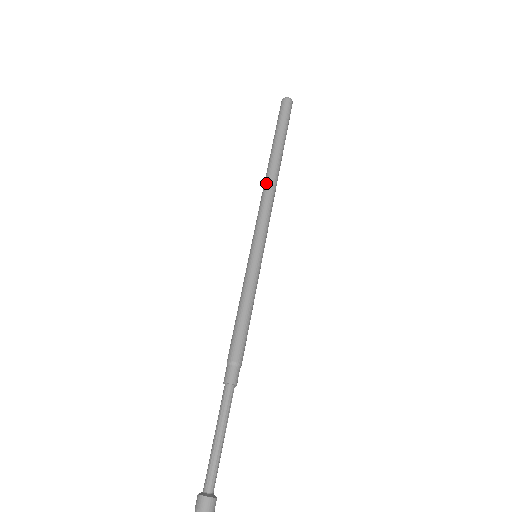
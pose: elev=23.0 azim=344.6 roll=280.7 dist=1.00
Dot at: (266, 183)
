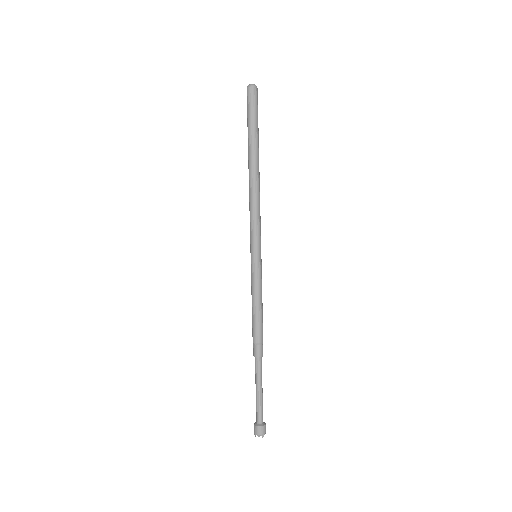
Dot at: (249, 188)
